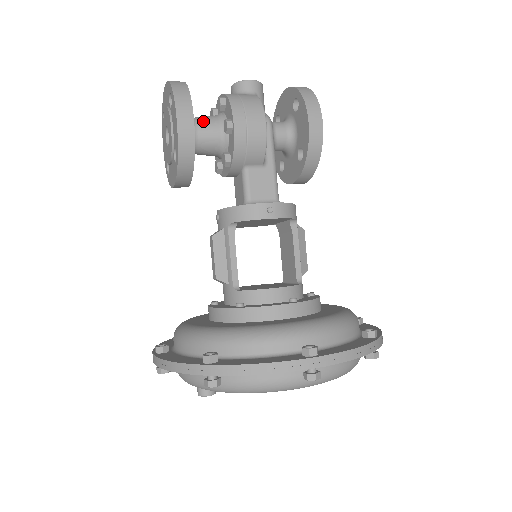
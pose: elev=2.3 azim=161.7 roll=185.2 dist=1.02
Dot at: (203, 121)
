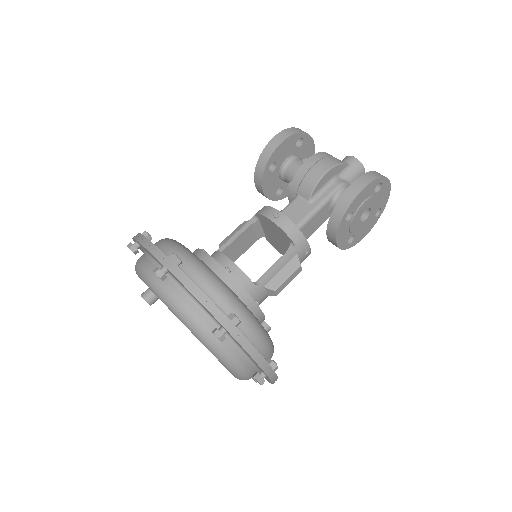
Dot at: (302, 160)
